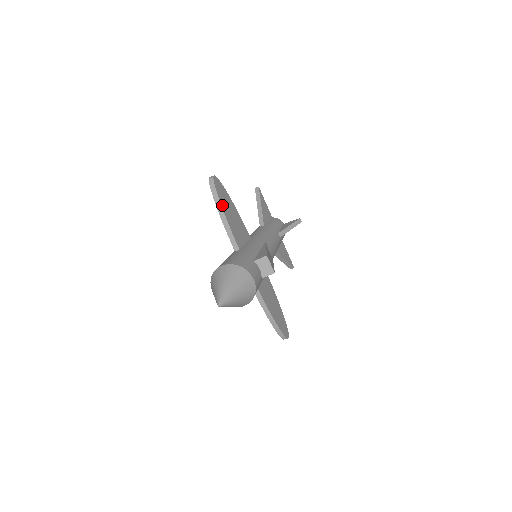
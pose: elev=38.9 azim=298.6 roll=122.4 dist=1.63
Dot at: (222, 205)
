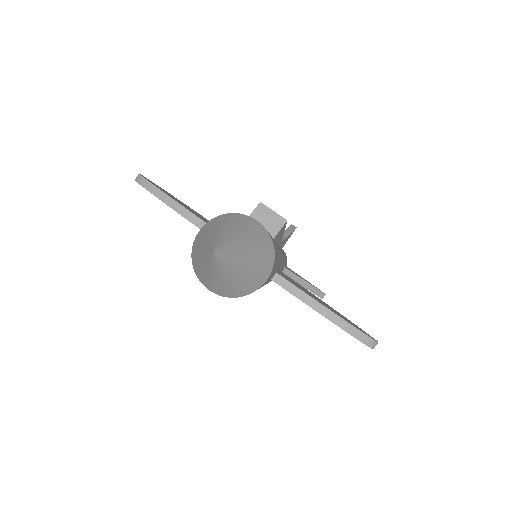
Dot at: (166, 194)
